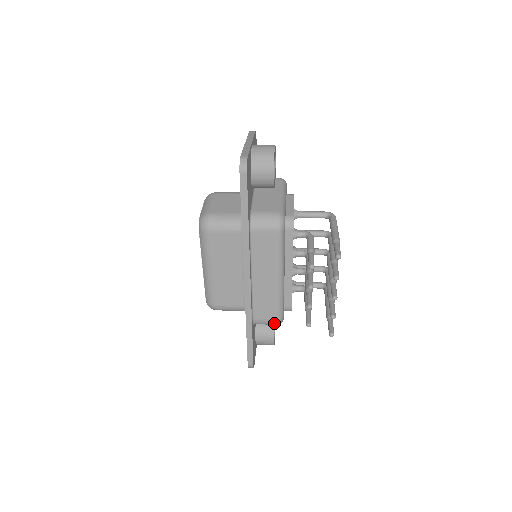
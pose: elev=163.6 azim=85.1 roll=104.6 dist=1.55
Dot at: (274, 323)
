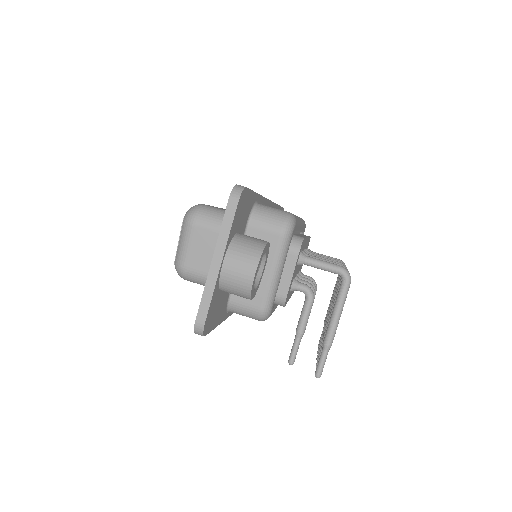
Dot at: occluded
